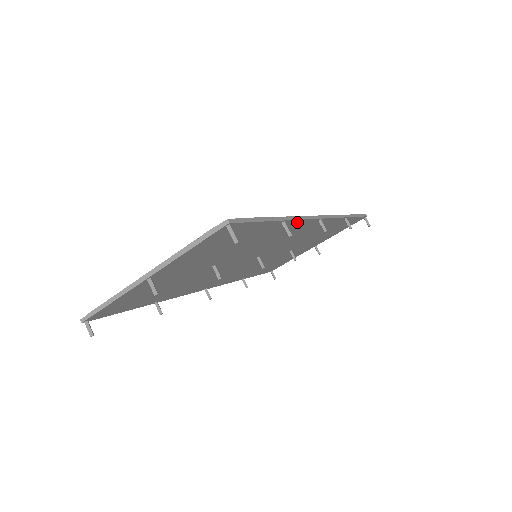
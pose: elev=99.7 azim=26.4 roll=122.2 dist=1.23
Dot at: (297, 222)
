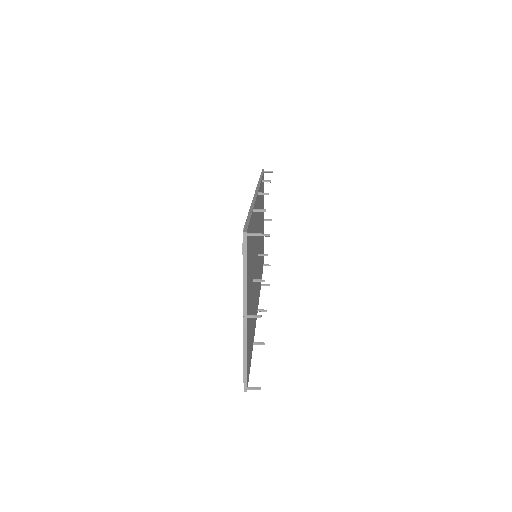
Dot at: (255, 205)
